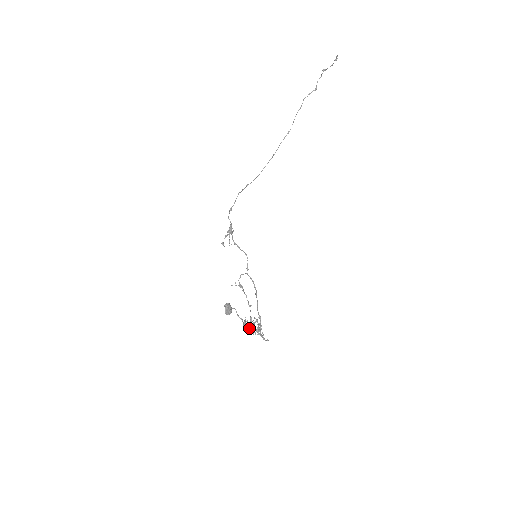
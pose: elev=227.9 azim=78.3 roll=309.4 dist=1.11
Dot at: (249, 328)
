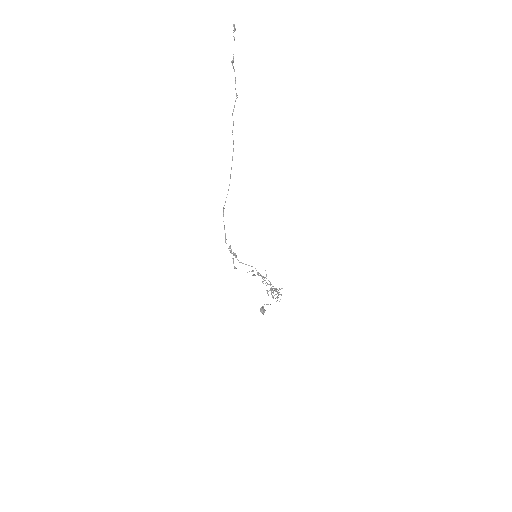
Dot at: occluded
